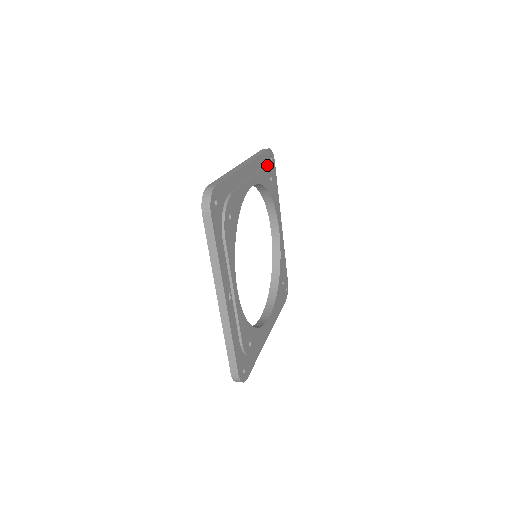
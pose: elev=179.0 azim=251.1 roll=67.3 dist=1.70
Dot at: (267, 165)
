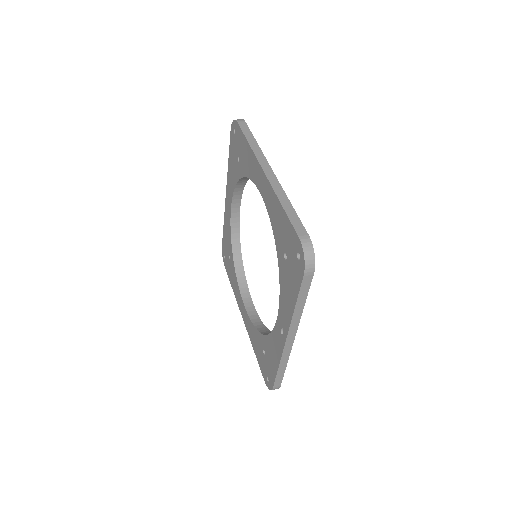
Dot at: occluded
